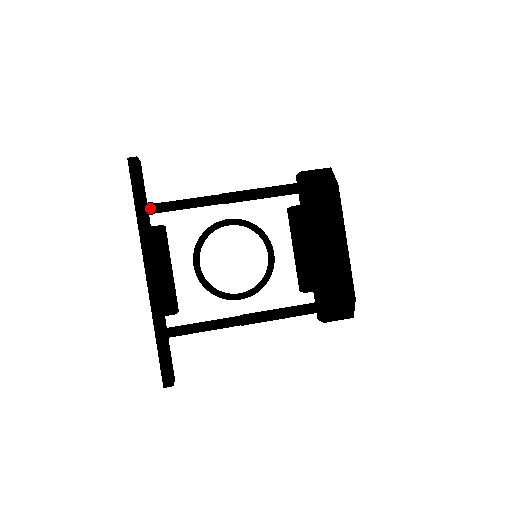
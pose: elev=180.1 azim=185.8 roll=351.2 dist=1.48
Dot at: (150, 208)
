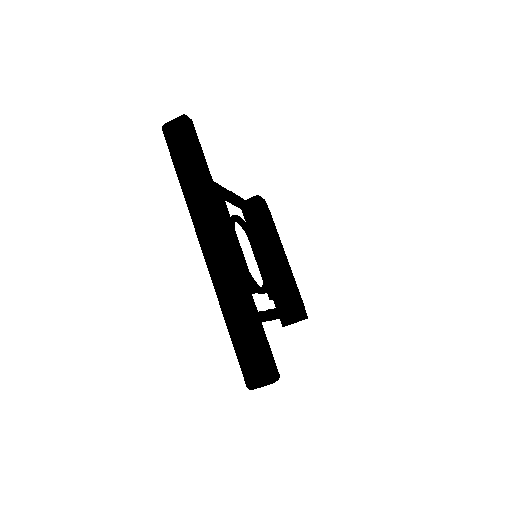
Dot at: occluded
